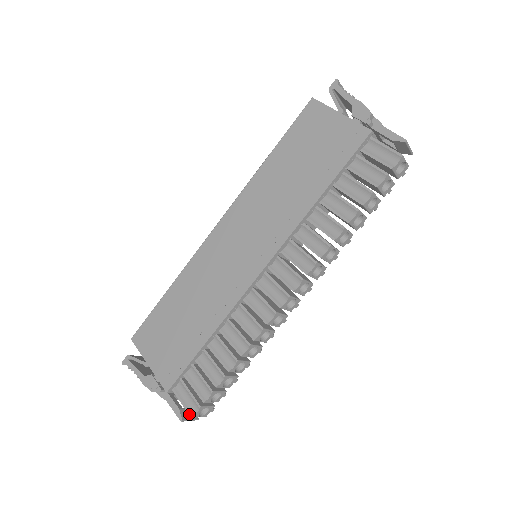
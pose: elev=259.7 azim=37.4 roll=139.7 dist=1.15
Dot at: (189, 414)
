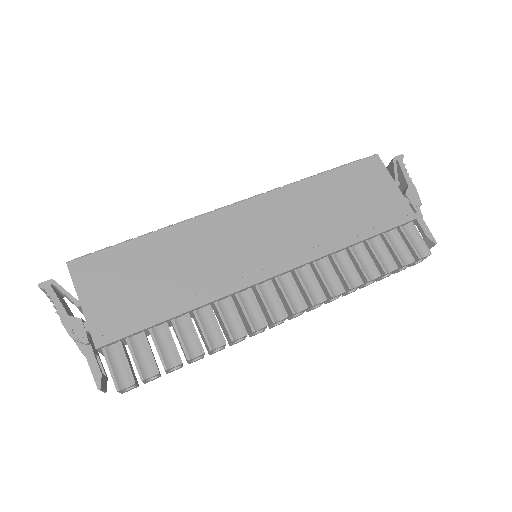
Dot at: (116, 386)
